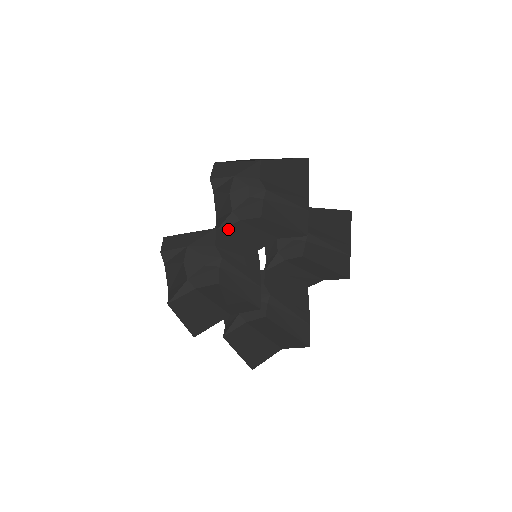
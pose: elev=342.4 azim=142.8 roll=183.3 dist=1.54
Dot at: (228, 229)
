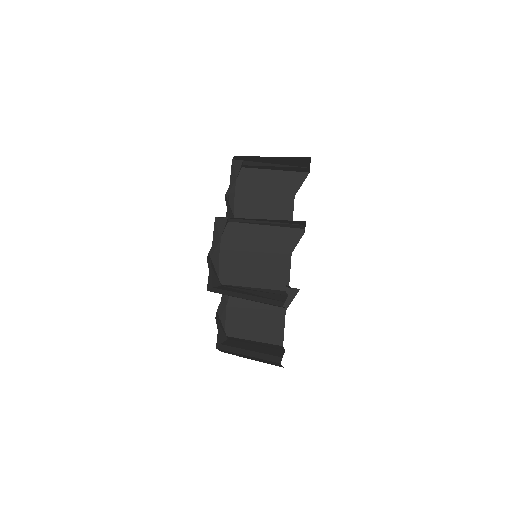
Dot at: (225, 271)
